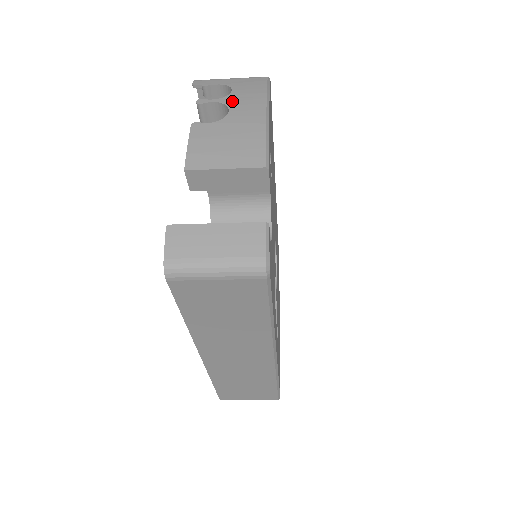
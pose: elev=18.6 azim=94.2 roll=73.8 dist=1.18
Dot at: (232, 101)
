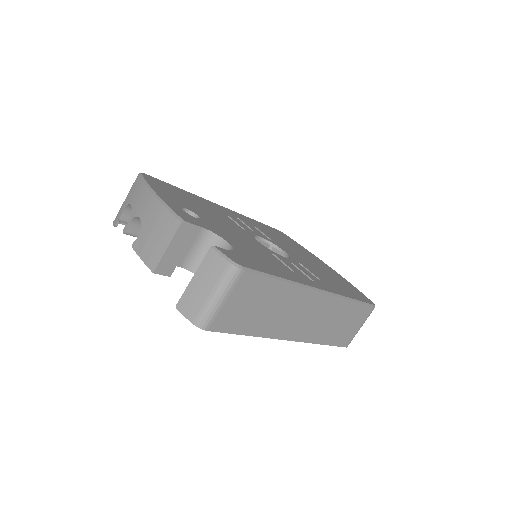
Dot at: (136, 211)
